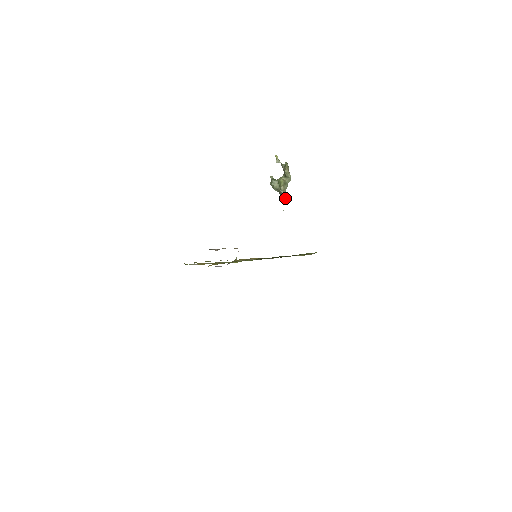
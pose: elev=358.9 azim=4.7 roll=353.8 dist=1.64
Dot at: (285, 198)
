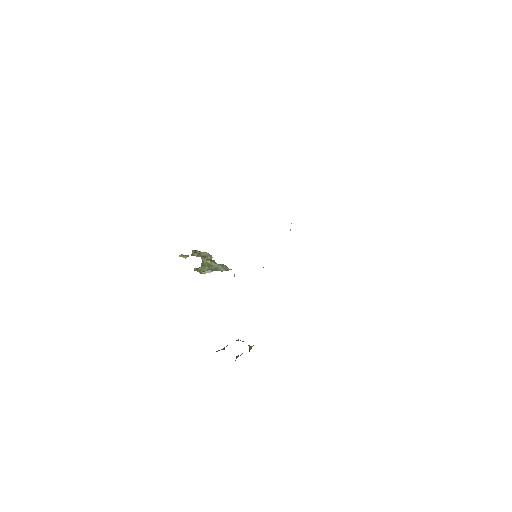
Dot at: (224, 267)
